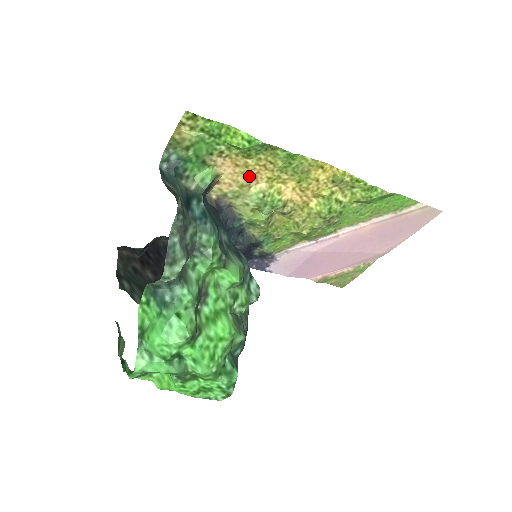
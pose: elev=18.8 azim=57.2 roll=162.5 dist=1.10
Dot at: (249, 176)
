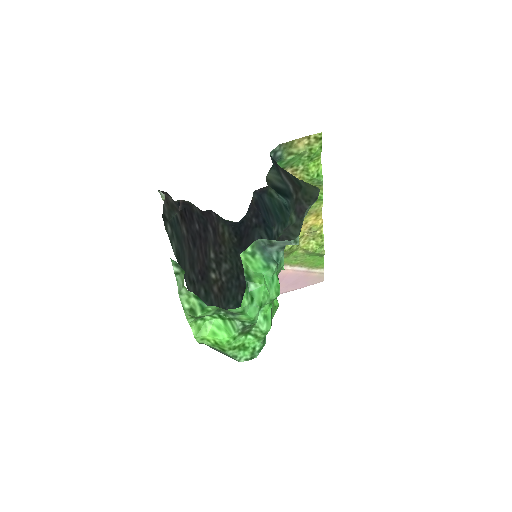
Dot at: occluded
